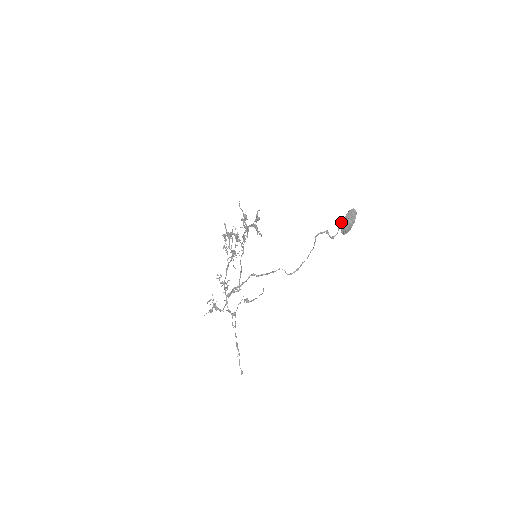
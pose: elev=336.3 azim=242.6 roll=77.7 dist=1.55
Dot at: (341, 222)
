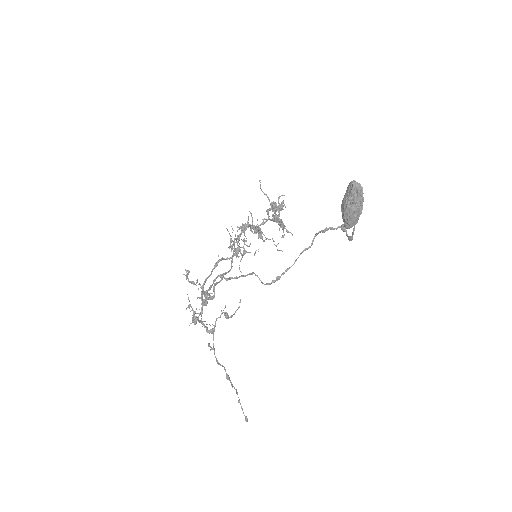
Dot at: (341, 206)
